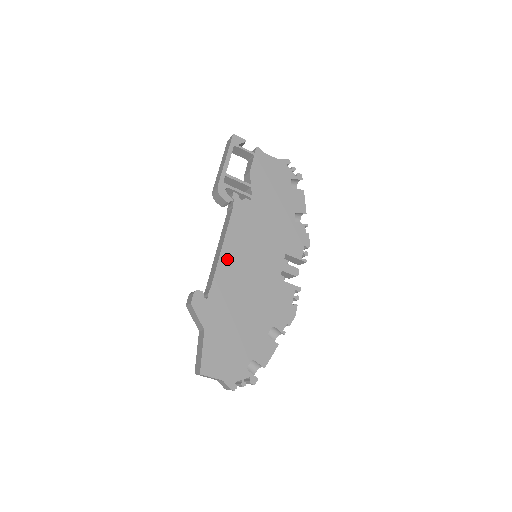
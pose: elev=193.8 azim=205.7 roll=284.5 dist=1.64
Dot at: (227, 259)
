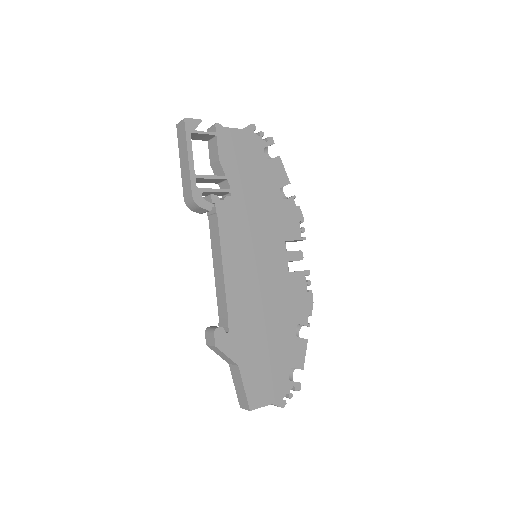
Dot at: (232, 278)
